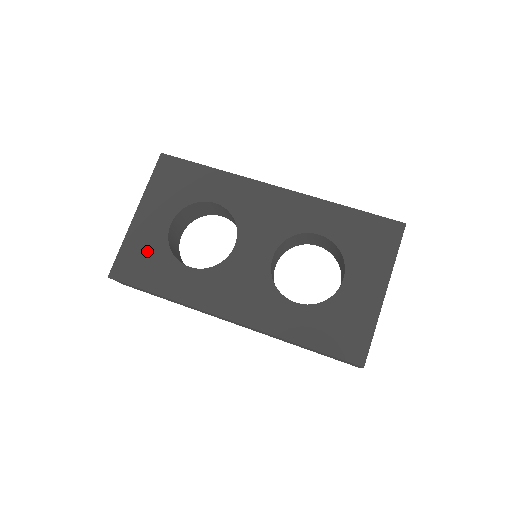
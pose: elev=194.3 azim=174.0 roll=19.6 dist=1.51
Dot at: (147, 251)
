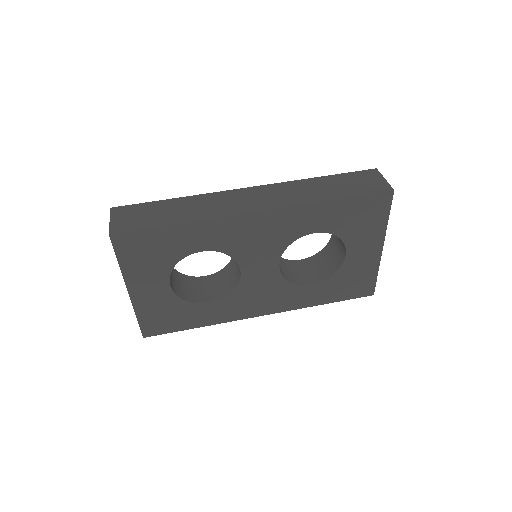
Dot at: (163, 310)
